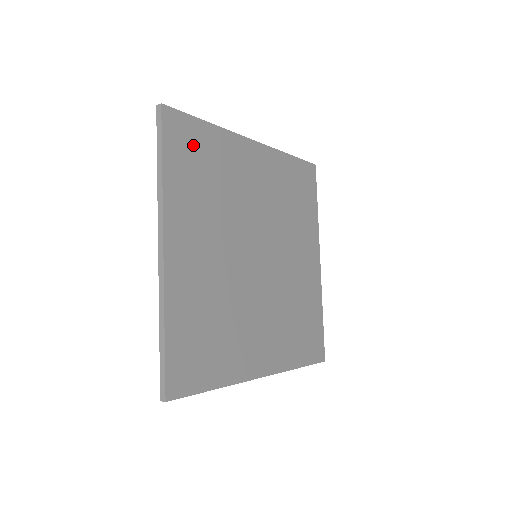
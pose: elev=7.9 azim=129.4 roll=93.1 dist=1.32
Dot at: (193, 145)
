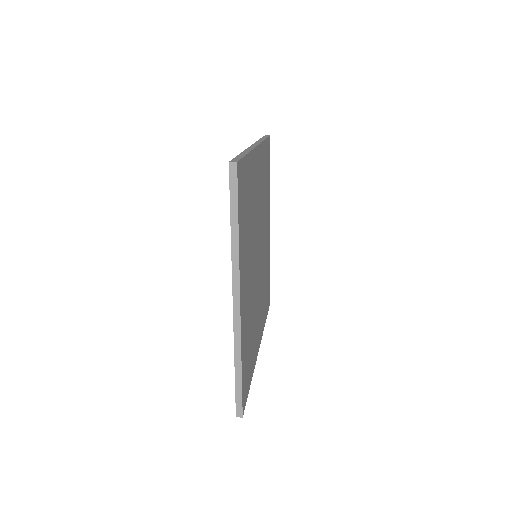
Dot at: (245, 188)
